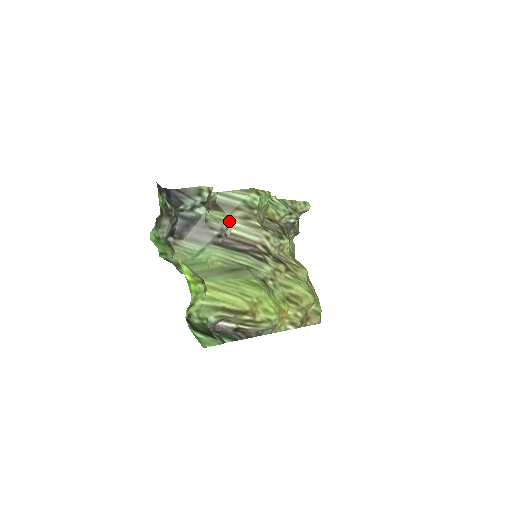
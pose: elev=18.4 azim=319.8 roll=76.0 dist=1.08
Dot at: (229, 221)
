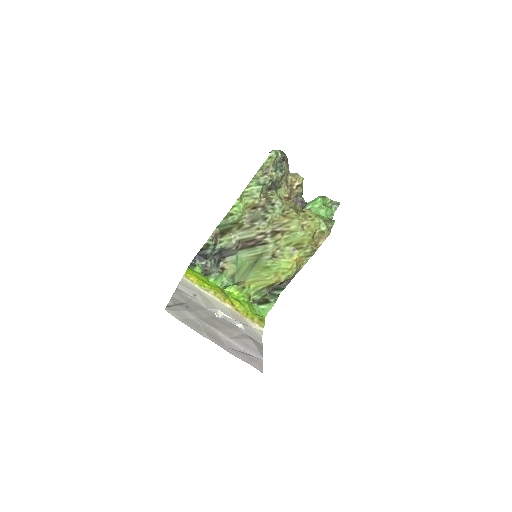
Dot at: (234, 235)
